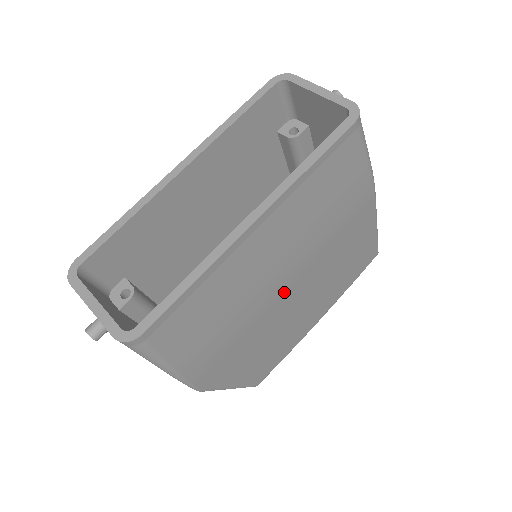
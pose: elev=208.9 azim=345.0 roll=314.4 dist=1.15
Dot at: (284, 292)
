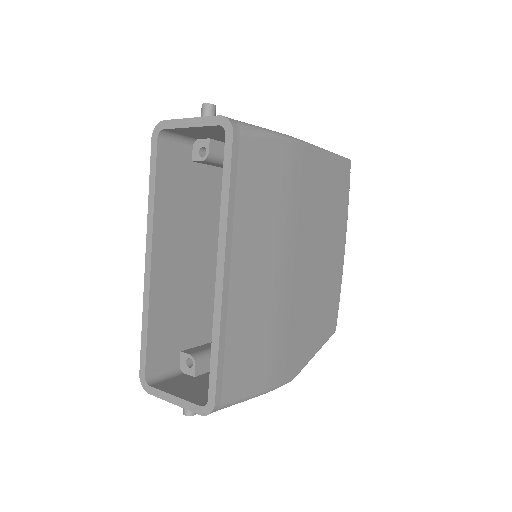
Dot at: (294, 274)
